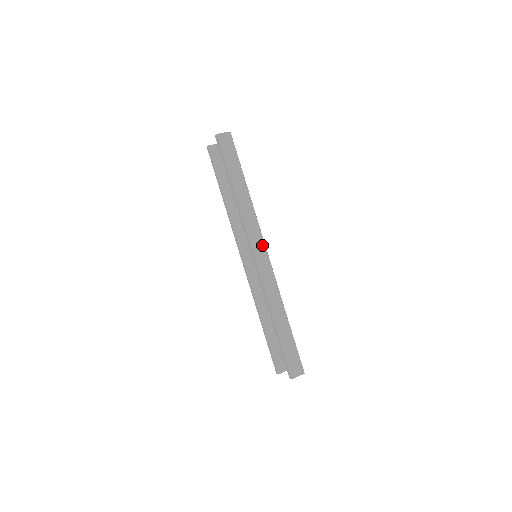
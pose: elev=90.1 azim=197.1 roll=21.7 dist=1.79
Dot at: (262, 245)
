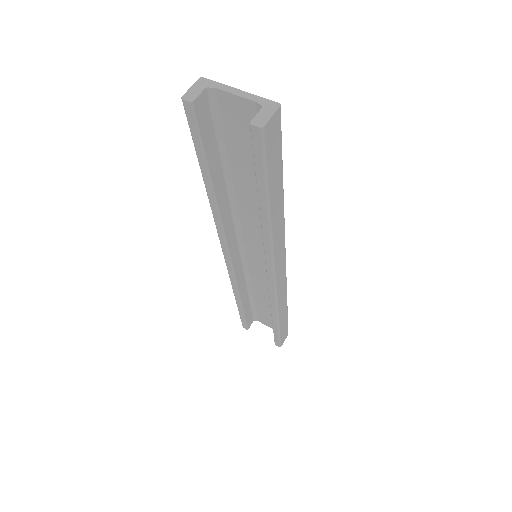
Dot at: (284, 260)
